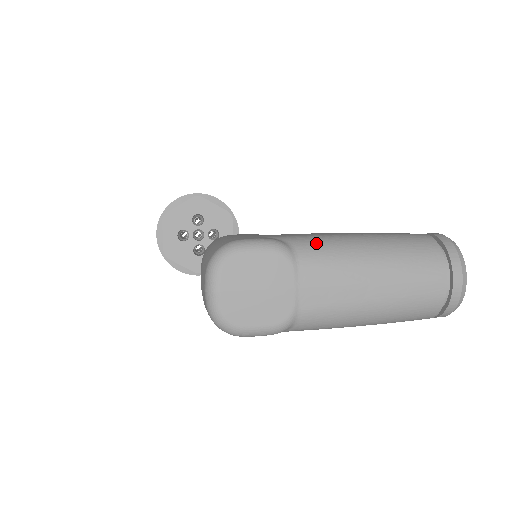
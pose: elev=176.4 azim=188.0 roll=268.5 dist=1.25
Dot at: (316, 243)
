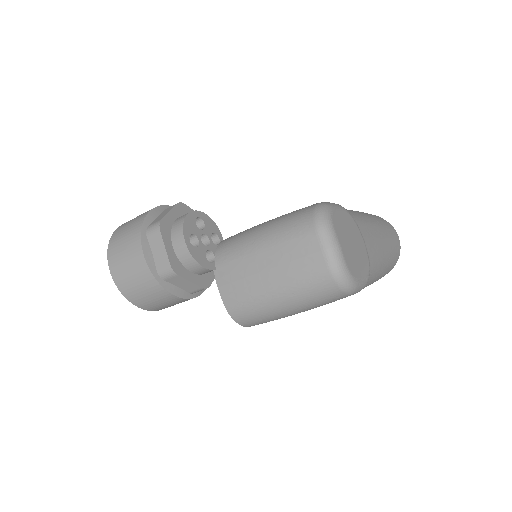
Dot at: occluded
